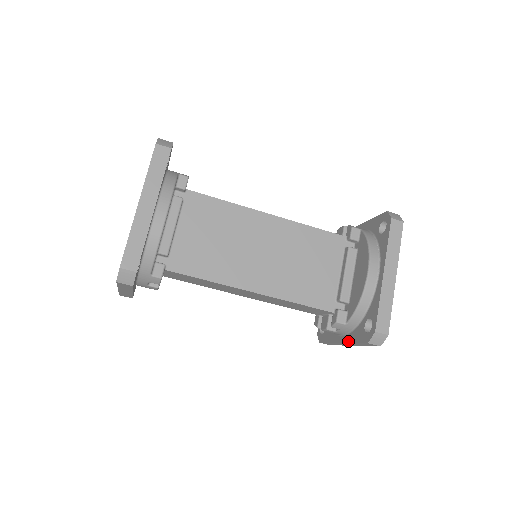
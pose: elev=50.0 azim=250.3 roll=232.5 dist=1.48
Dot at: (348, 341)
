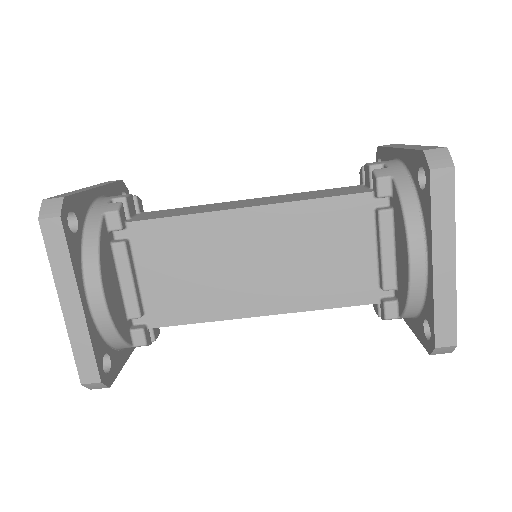
Dot at: (411, 328)
